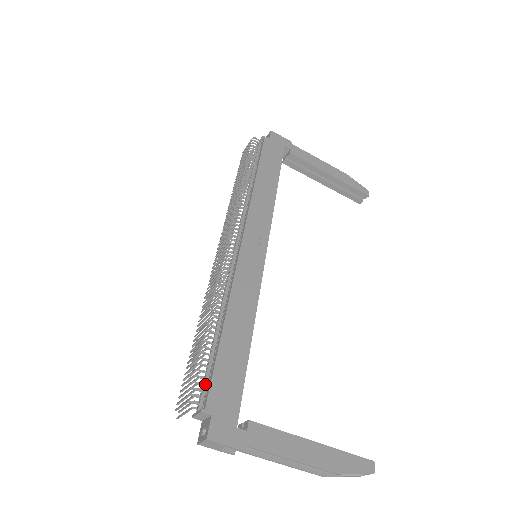
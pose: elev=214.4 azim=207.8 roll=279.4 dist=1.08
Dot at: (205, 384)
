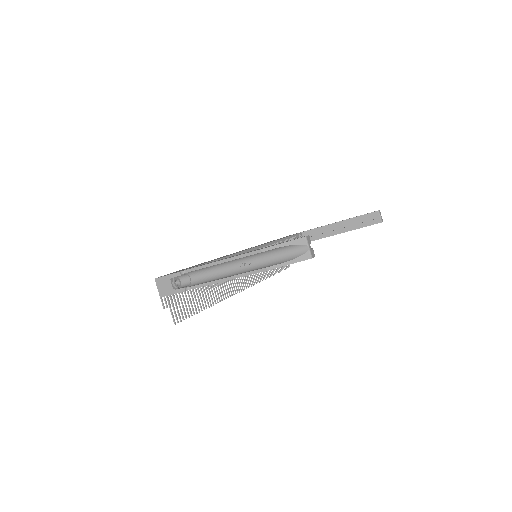
Dot at: occluded
